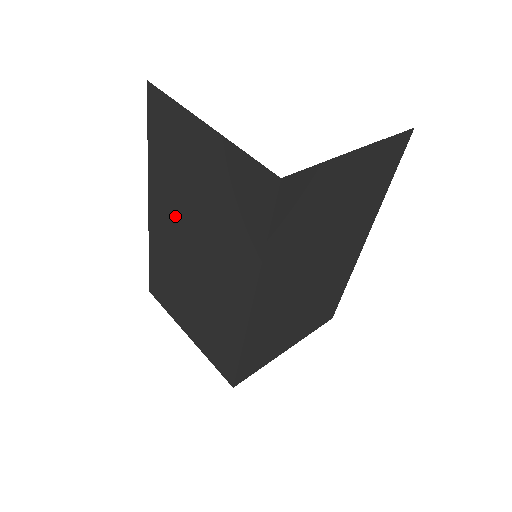
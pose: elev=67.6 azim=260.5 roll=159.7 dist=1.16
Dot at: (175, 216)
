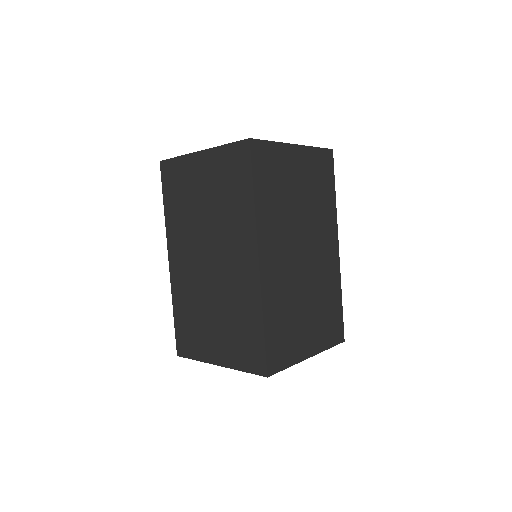
Dot at: (190, 244)
